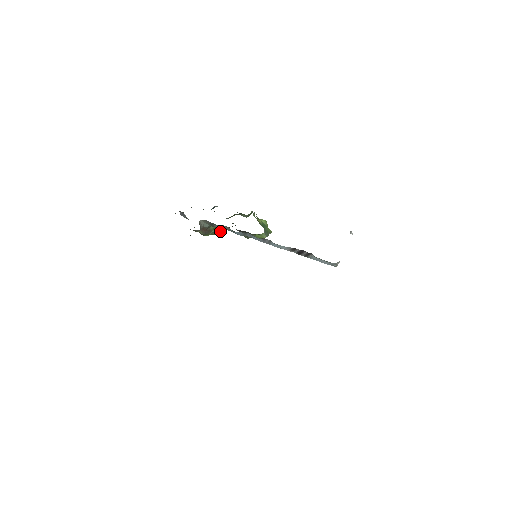
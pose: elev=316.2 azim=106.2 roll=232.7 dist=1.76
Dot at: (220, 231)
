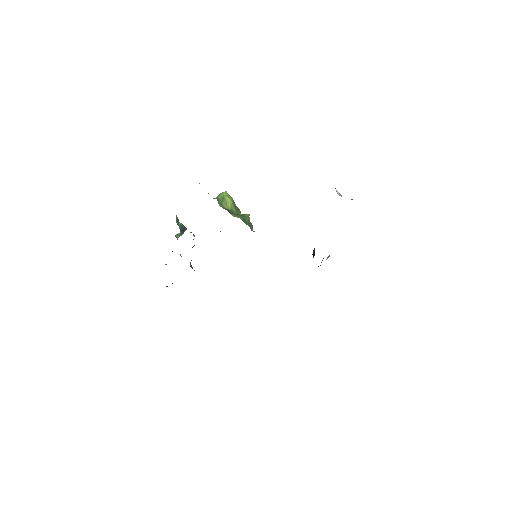
Dot at: occluded
